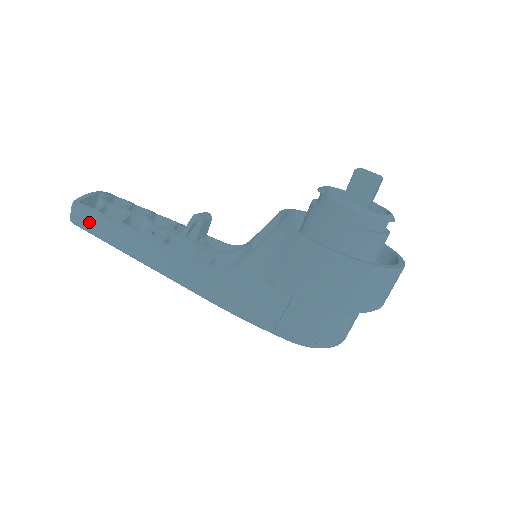
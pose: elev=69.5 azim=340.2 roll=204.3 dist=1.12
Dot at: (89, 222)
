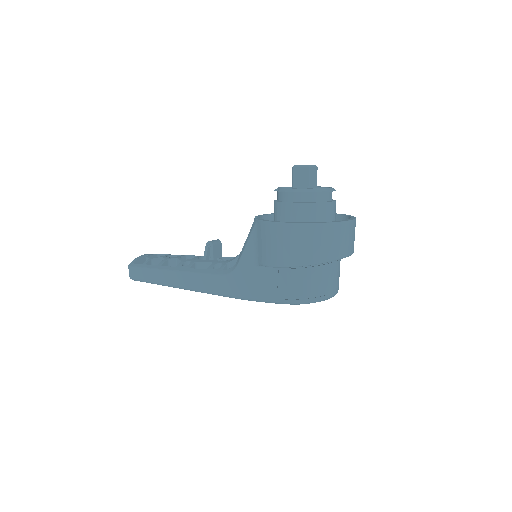
Dot at: (141, 274)
